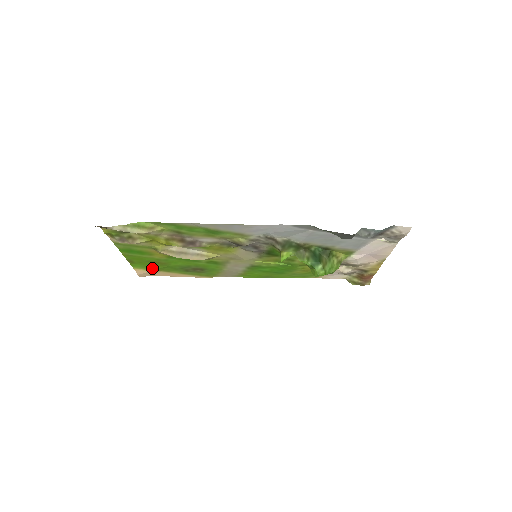
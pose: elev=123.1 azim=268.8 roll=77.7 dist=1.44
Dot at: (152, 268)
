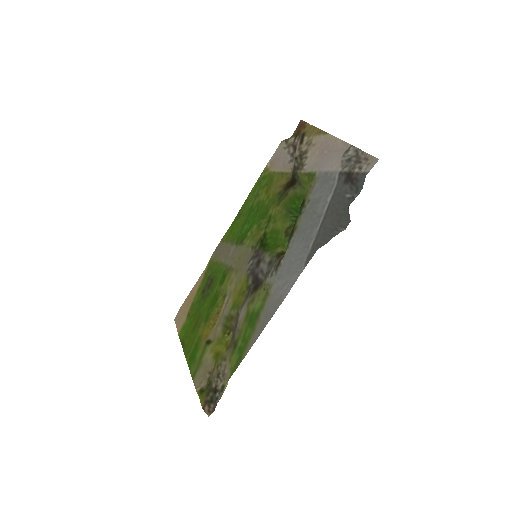
Dot at: (188, 321)
